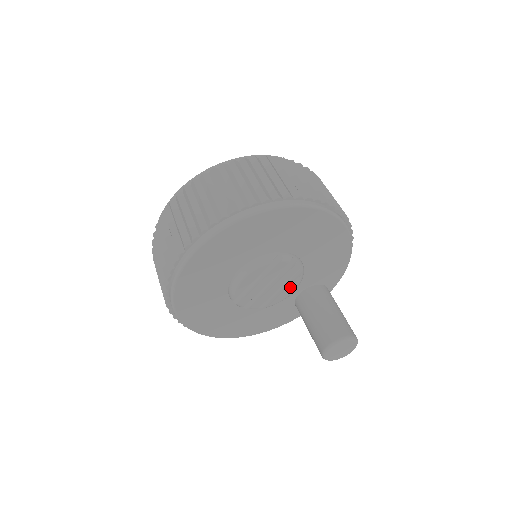
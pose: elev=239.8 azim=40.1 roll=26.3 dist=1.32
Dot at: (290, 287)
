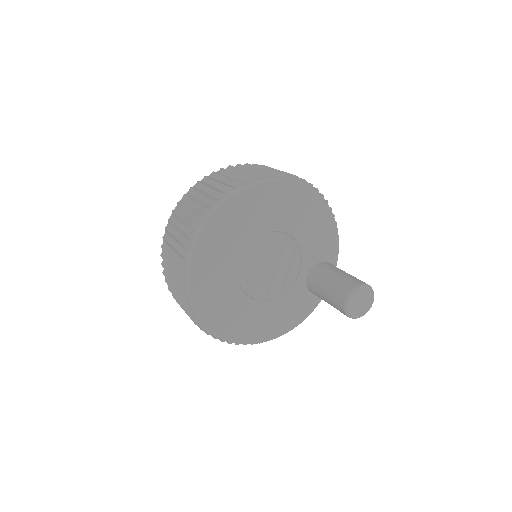
Dot at: (294, 266)
